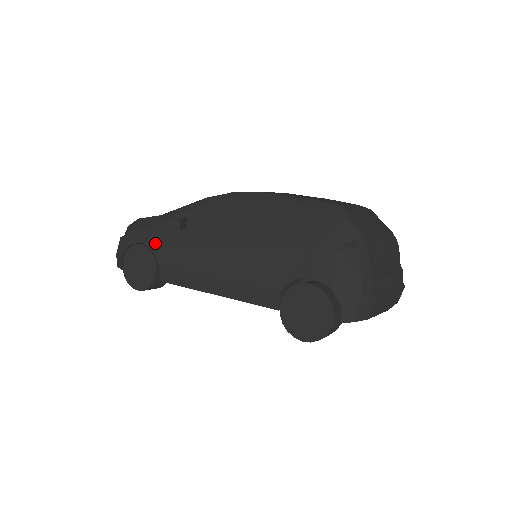
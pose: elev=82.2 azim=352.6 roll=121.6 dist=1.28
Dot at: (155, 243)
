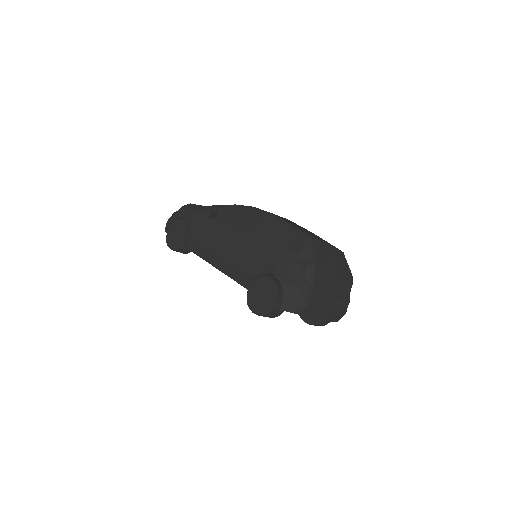
Dot at: (193, 222)
